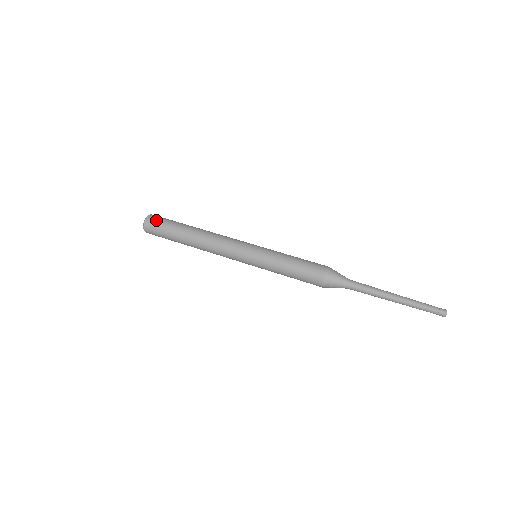
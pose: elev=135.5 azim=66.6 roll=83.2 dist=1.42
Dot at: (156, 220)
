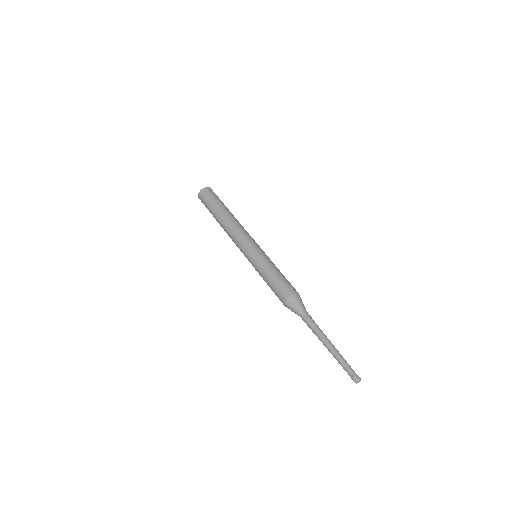
Dot at: (207, 194)
